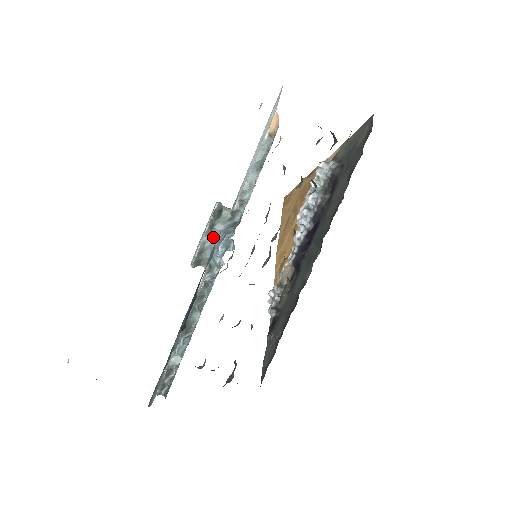
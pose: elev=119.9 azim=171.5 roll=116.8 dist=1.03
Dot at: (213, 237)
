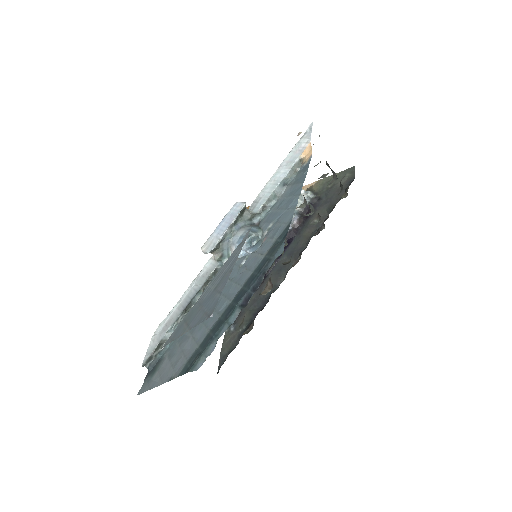
Dot at: (234, 231)
